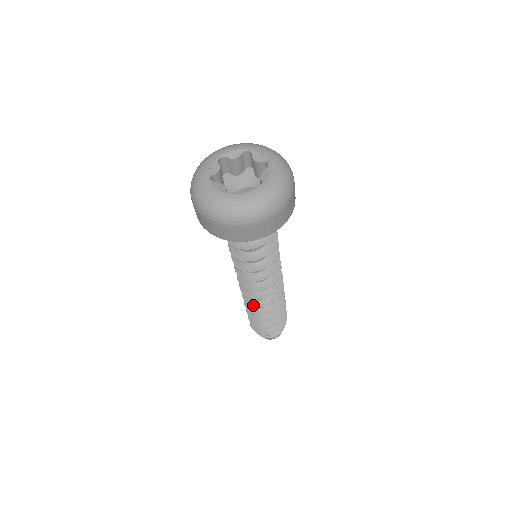
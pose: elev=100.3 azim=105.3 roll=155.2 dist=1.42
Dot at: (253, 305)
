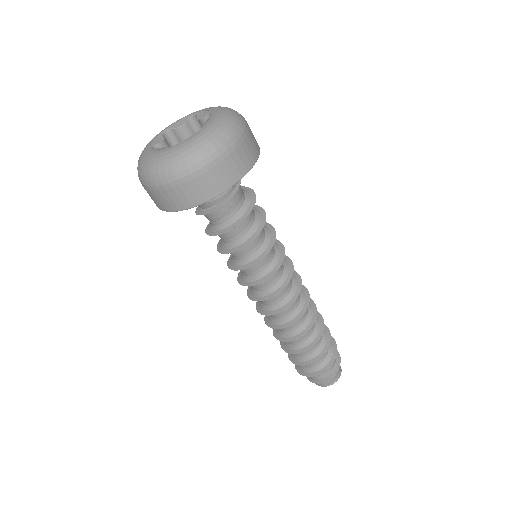
Dot at: (277, 327)
